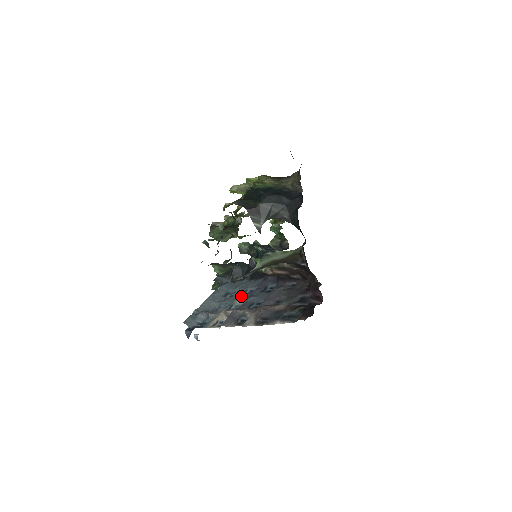
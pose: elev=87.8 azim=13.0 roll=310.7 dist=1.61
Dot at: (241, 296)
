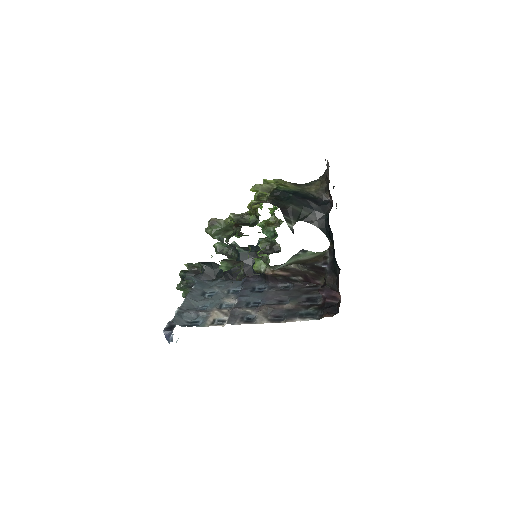
Dot at: (227, 295)
